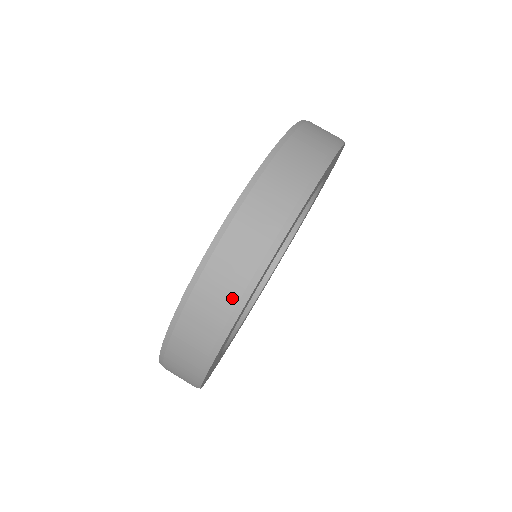
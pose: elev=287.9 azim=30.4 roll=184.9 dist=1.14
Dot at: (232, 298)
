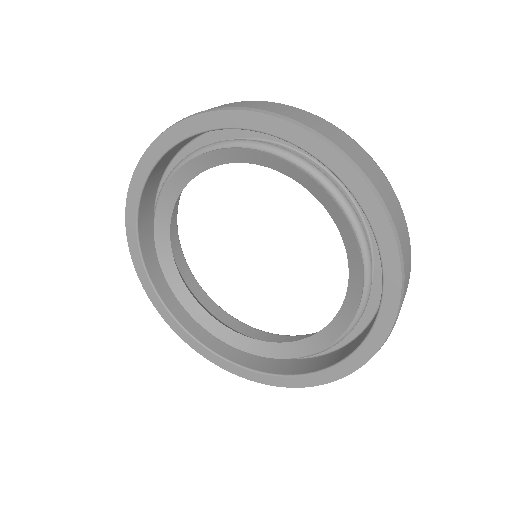
Dot at: occluded
